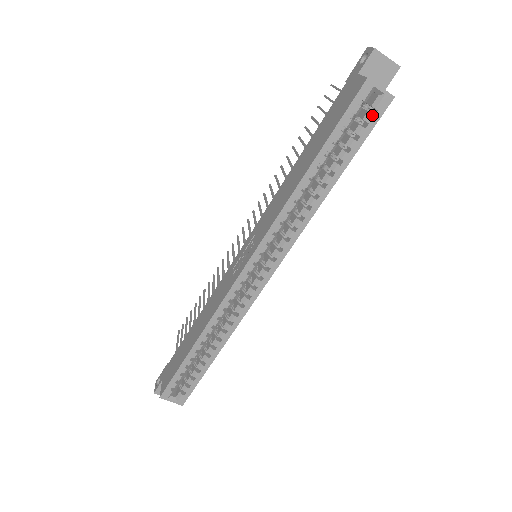
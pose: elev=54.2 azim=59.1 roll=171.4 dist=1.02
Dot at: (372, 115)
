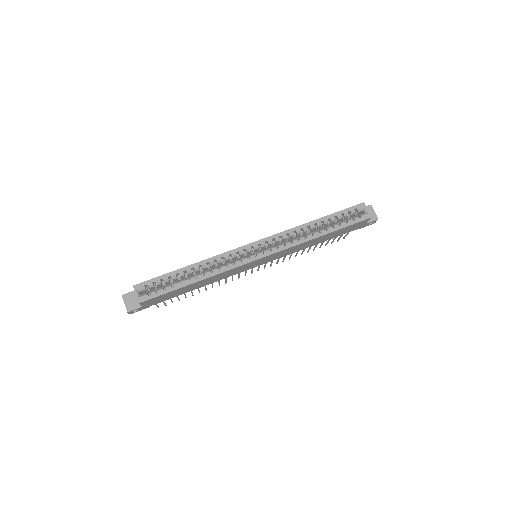
Dot at: (358, 218)
